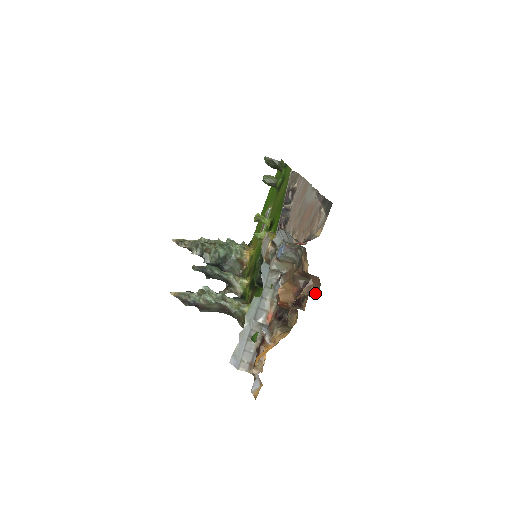
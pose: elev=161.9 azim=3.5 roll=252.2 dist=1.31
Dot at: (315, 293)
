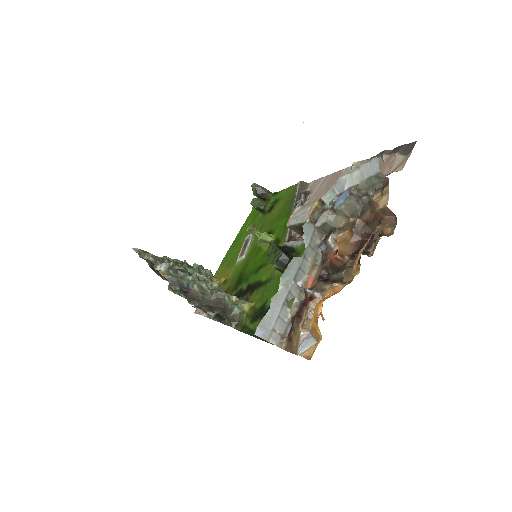
Dot at: (389, 233)
